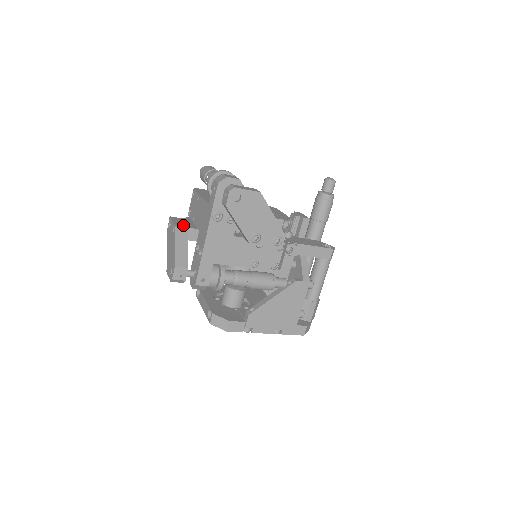
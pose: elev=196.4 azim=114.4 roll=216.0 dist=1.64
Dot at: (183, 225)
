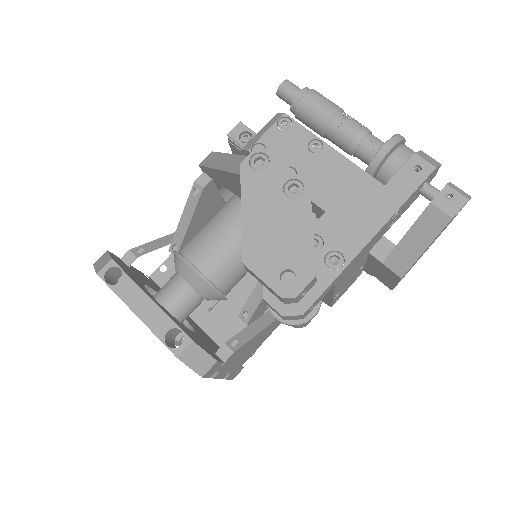
Dot at: occluded
